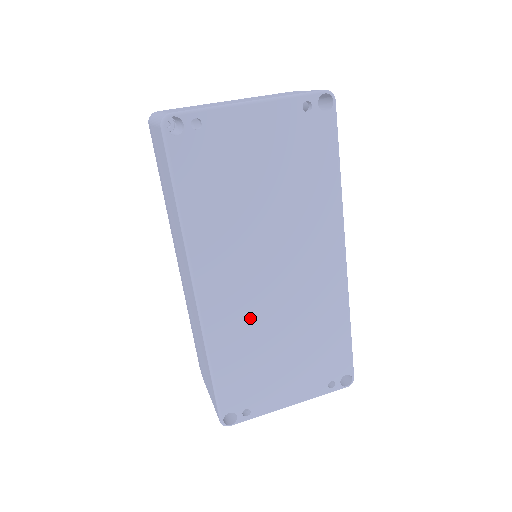
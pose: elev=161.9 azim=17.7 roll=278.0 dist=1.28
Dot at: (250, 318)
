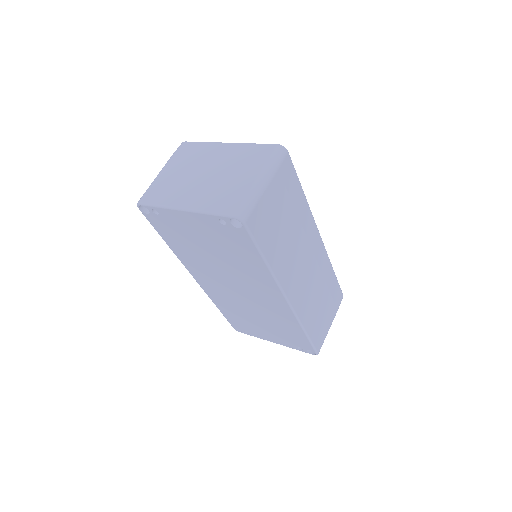
Dot at: (231, 300)
